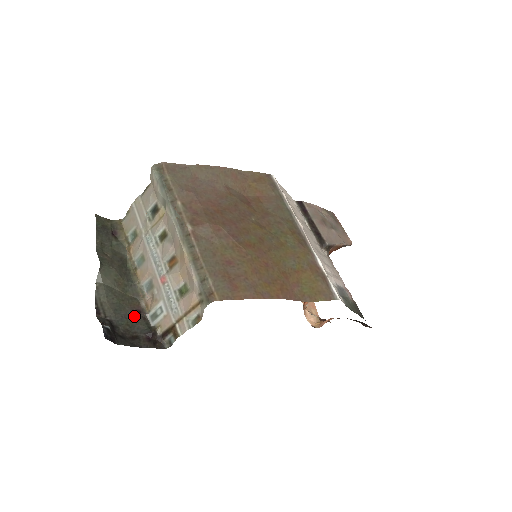
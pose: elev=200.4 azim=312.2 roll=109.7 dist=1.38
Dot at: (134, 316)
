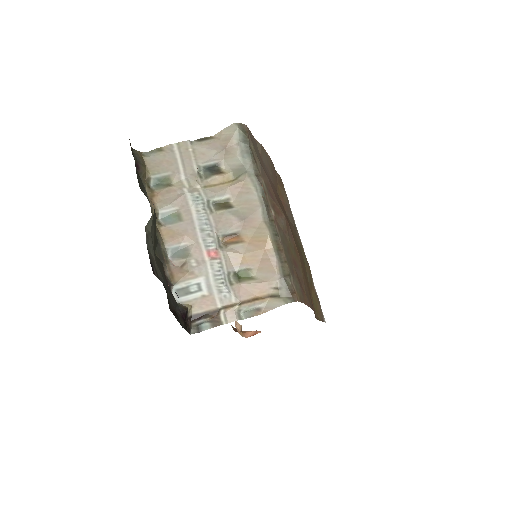
Dot at: (167, 285)
